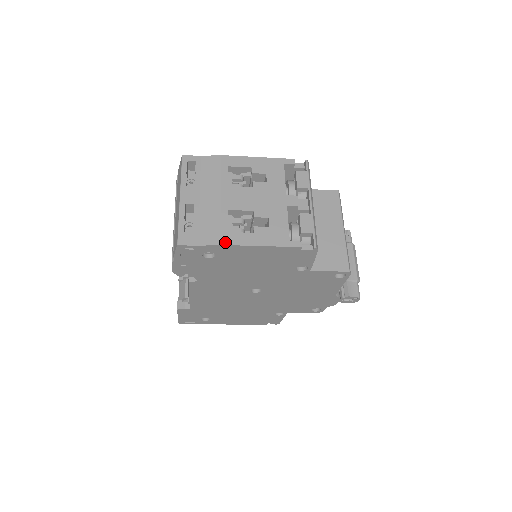
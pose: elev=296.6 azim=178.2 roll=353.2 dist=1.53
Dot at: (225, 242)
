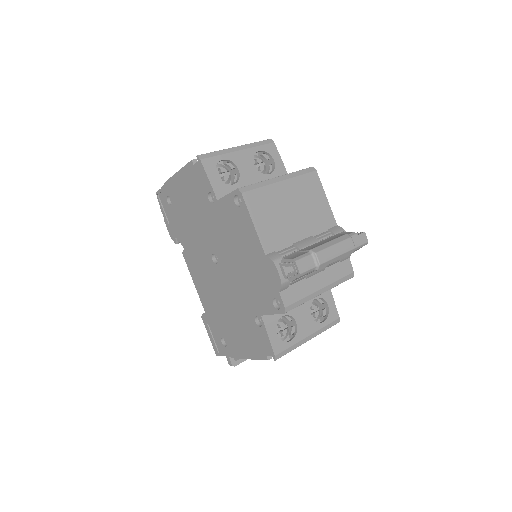
Dot at: (169, 180)
